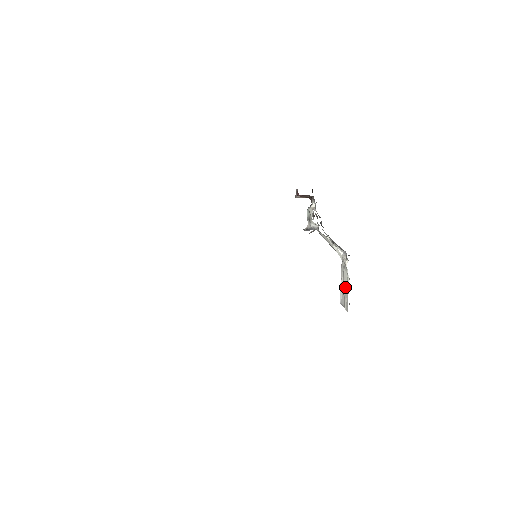
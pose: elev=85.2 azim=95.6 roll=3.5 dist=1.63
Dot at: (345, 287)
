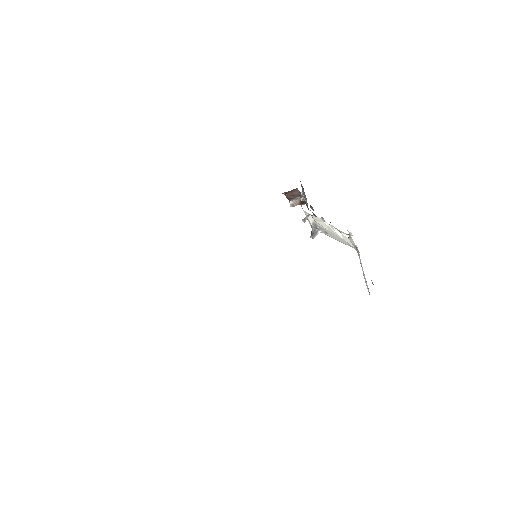
Dot at: occluded
